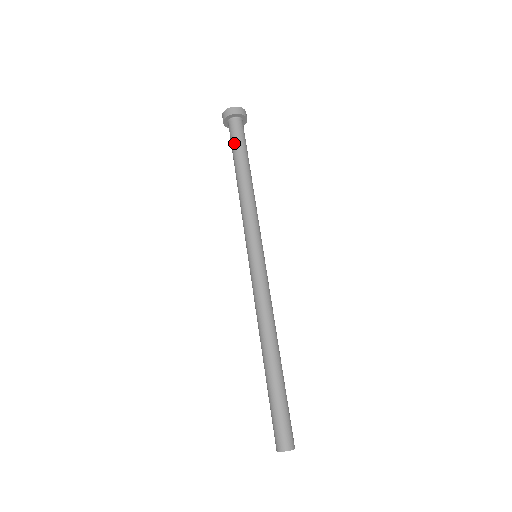
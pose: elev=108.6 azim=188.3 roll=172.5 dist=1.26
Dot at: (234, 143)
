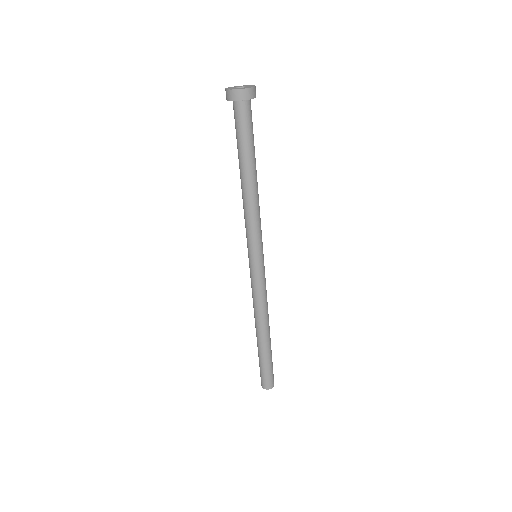
Dot at: (242, 136)
